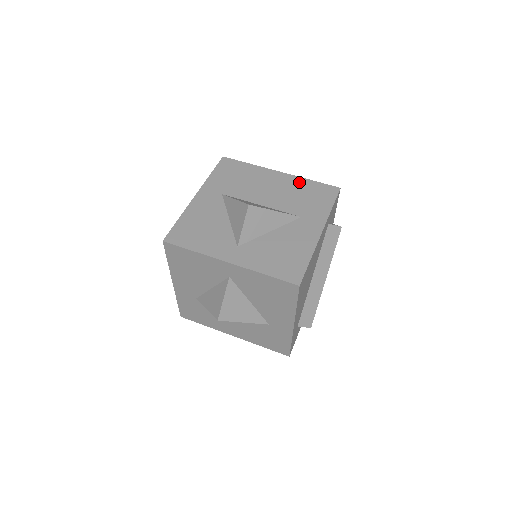
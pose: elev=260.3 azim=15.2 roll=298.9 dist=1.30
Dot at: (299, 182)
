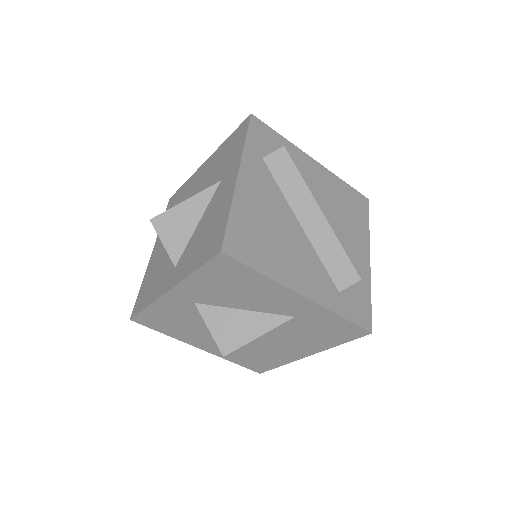
Dot at: (219, 151)
